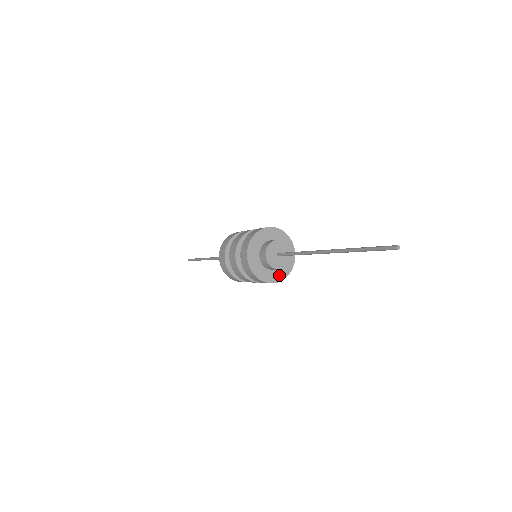
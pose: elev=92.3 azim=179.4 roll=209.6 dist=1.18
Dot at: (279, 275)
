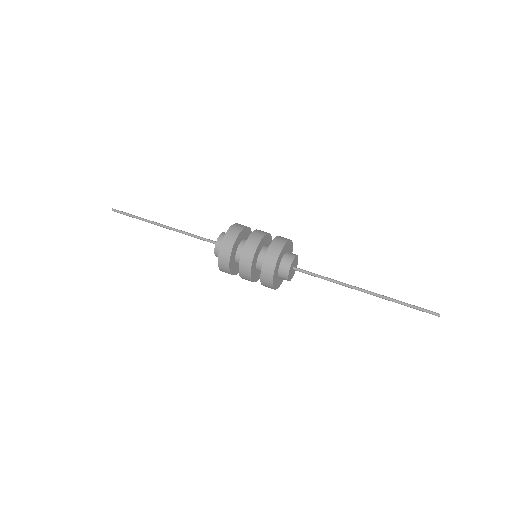
Dot at: occluded
